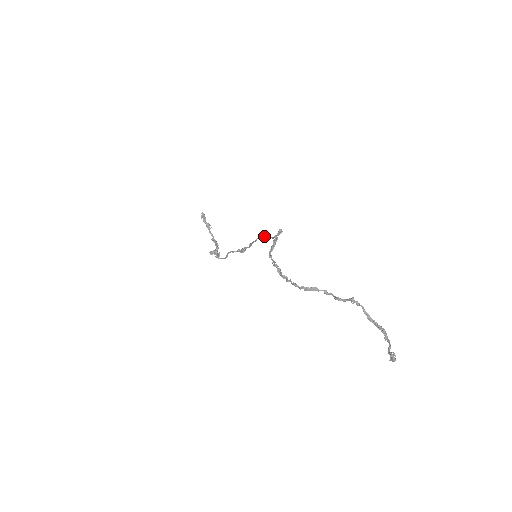
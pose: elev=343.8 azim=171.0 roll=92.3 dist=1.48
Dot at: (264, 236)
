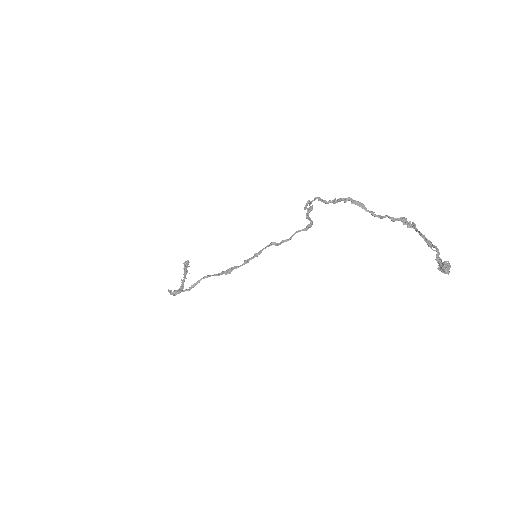
Dot at: (277, 244)
